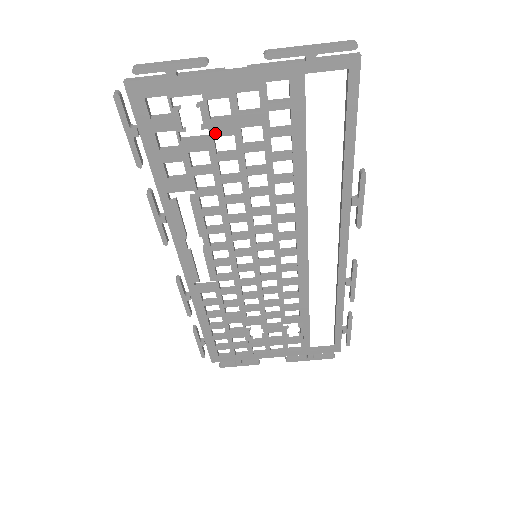
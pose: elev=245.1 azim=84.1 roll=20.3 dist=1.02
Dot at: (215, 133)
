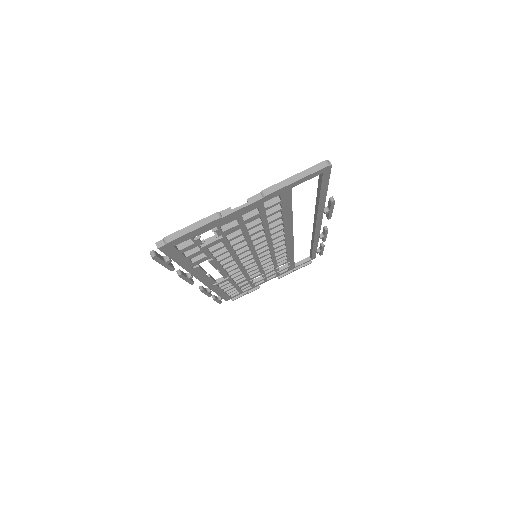
Dot at: (226, 234)
